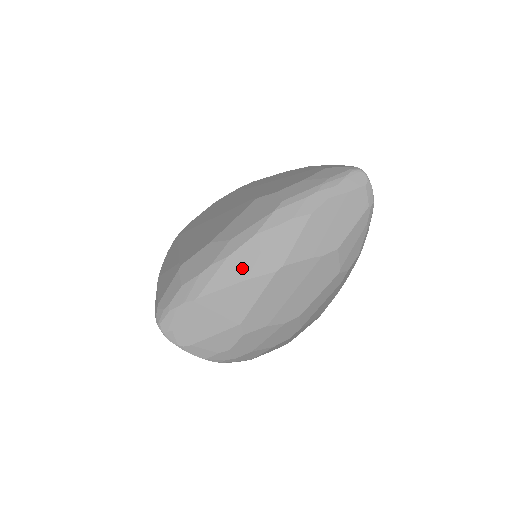
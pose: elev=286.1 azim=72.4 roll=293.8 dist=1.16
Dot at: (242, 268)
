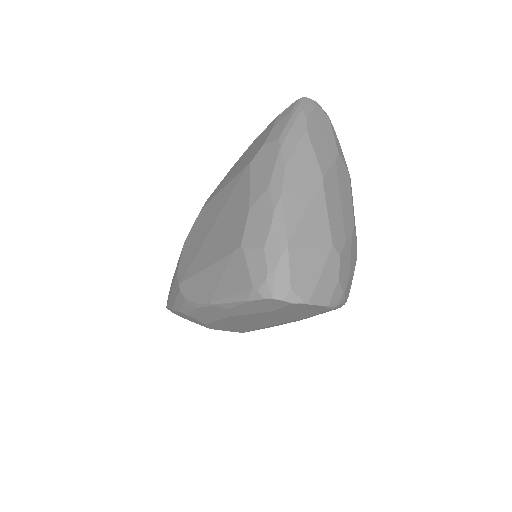
Dot at: (299, 196)
